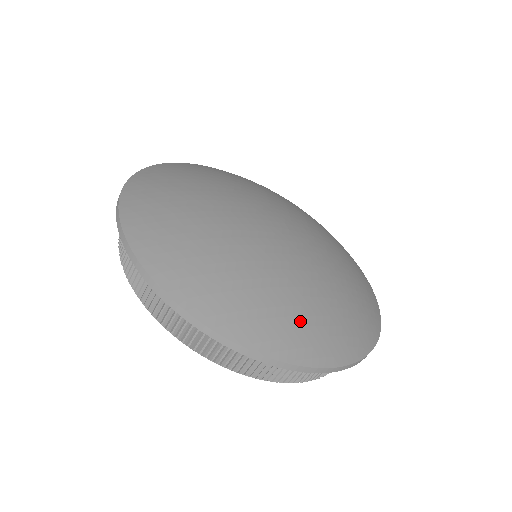
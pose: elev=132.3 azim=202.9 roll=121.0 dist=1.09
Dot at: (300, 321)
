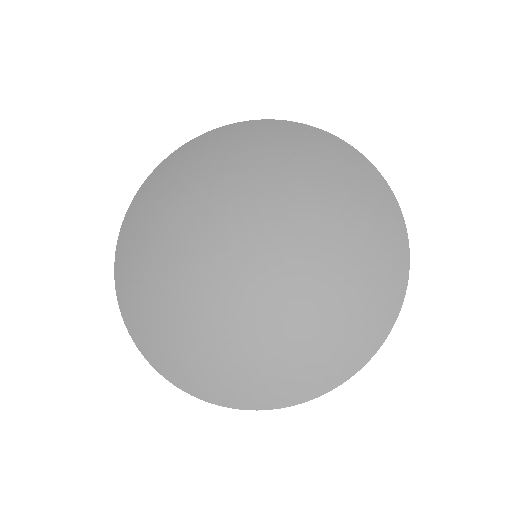
Dot at: (210, 363)
